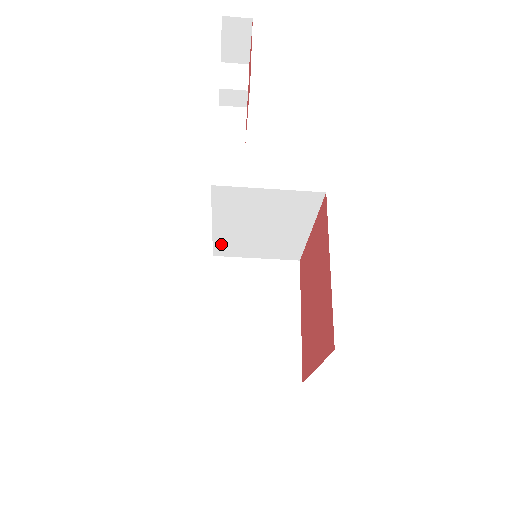
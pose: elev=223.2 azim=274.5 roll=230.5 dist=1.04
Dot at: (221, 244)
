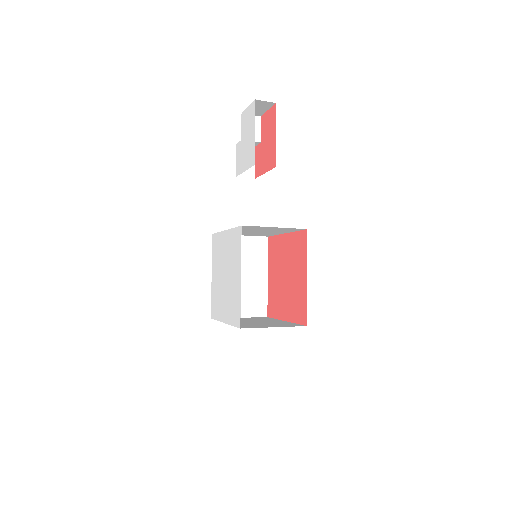
Dot at: occluded
